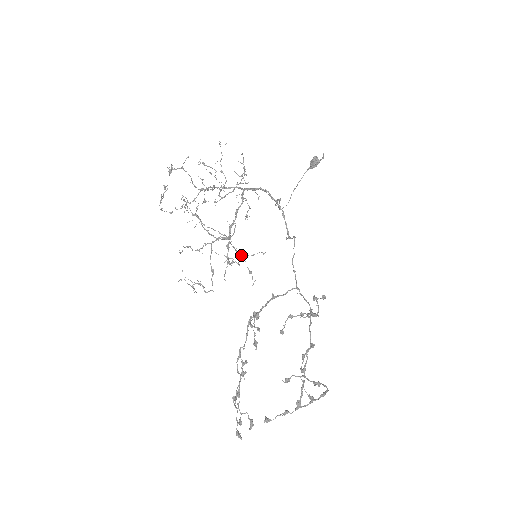
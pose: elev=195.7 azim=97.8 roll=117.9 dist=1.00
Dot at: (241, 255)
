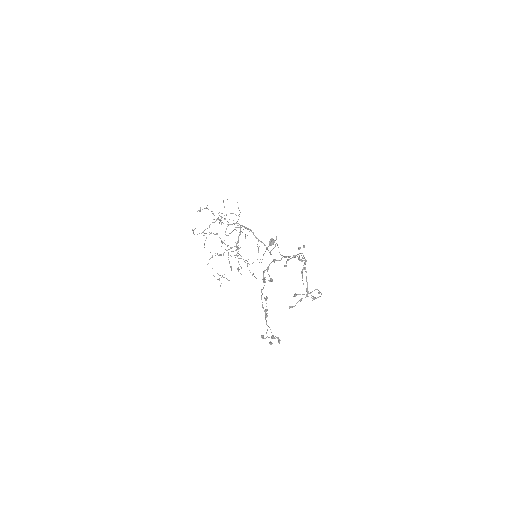
Dot at: occluded
